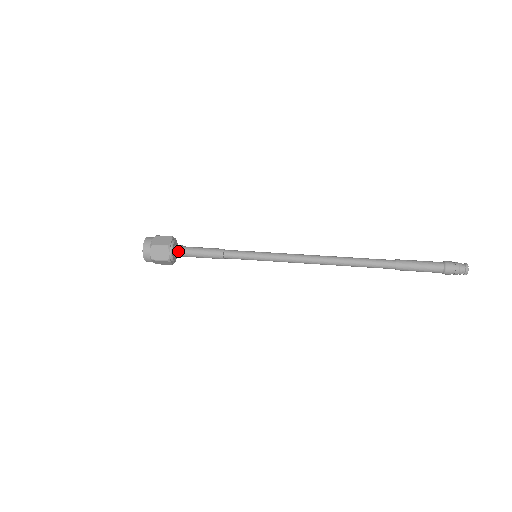
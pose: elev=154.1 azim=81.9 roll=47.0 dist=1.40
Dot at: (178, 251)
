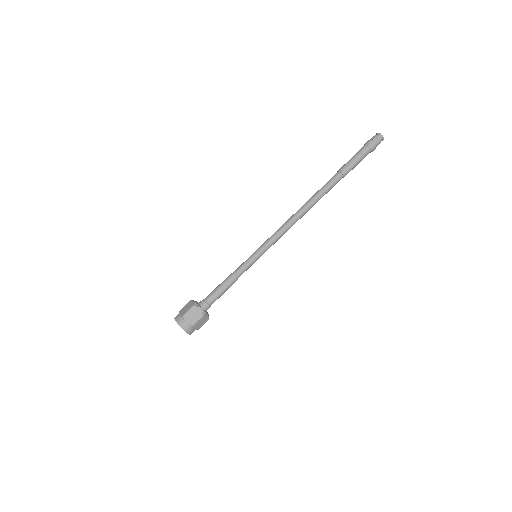
Dot at: occluded
